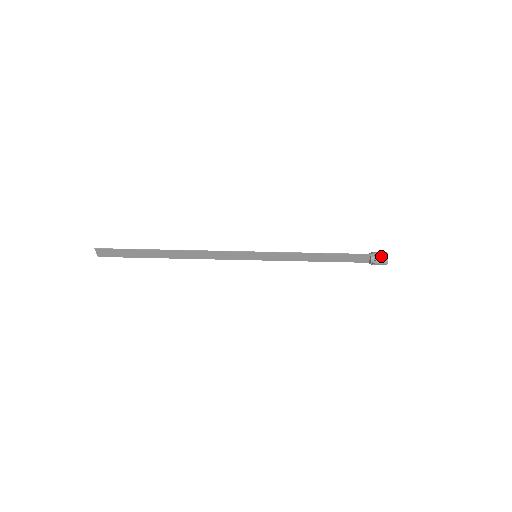
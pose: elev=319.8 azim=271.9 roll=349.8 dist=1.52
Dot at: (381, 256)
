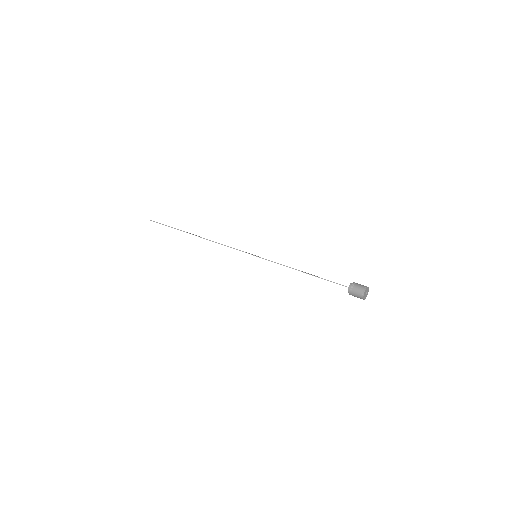
Dot at: (357, 292)
